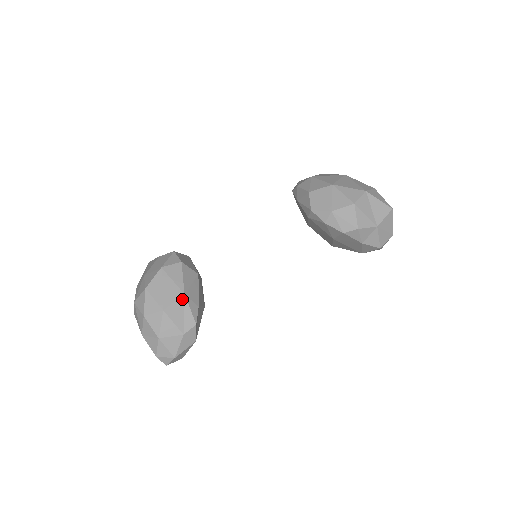
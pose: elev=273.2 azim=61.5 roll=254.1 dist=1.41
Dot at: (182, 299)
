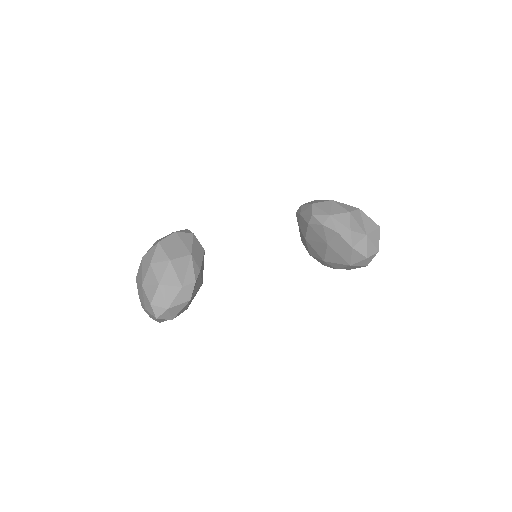
Dot at: (188, 257)
